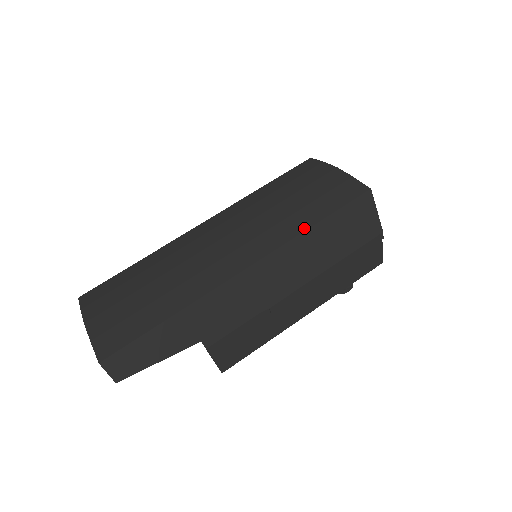
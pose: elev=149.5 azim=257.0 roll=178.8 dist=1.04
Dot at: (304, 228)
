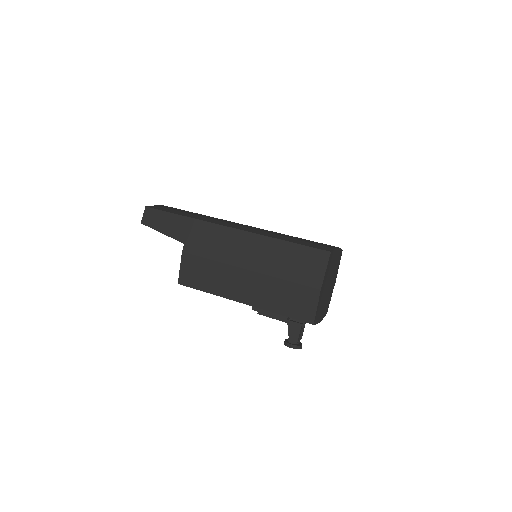
Dot at: (277, 238)
